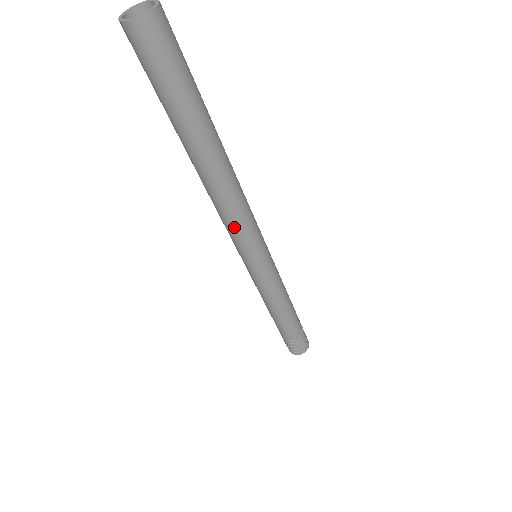
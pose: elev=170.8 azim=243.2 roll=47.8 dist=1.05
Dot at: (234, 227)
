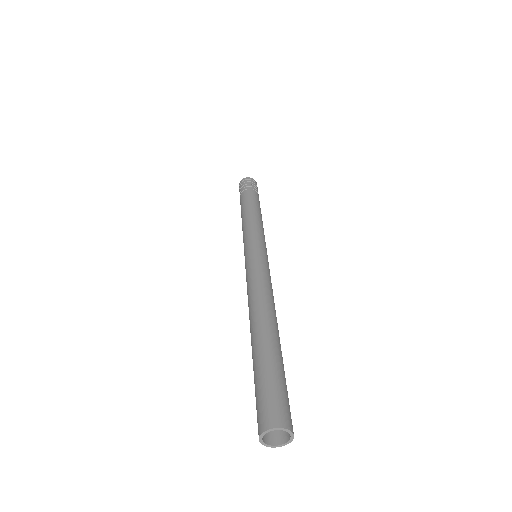
Dot at: occluded
